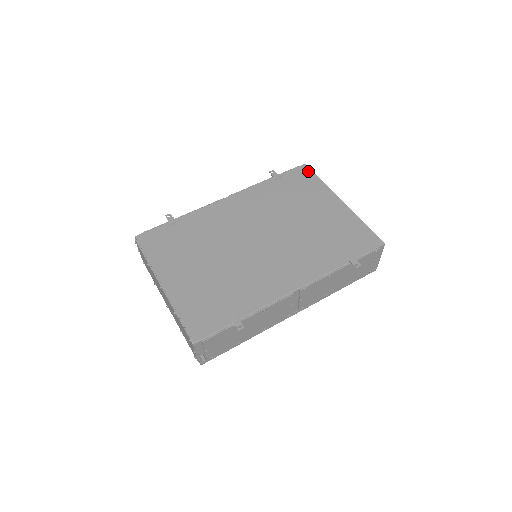
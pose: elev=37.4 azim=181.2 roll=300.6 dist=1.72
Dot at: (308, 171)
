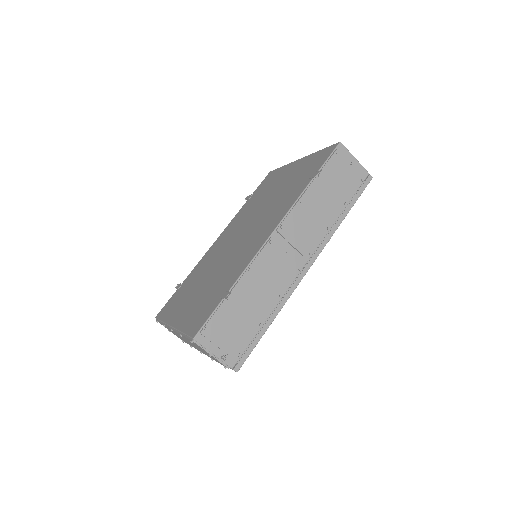
Dot at: (272, 172)
